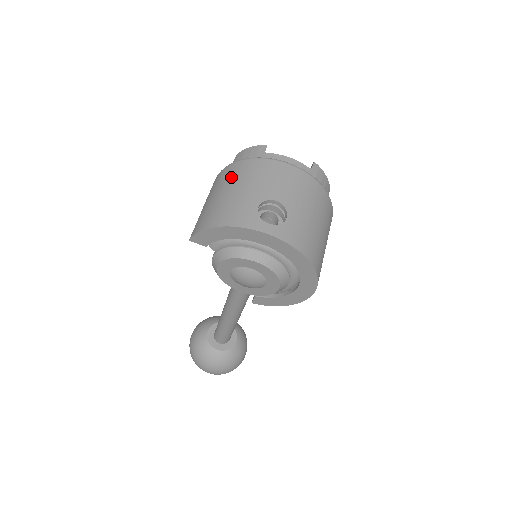
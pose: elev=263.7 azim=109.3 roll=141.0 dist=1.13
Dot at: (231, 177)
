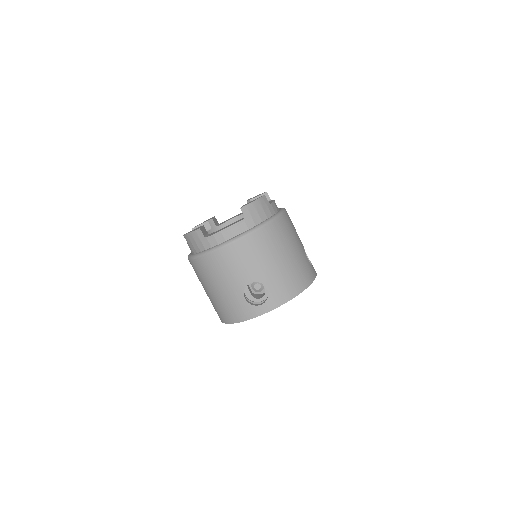
Dot at: (205, 276)
